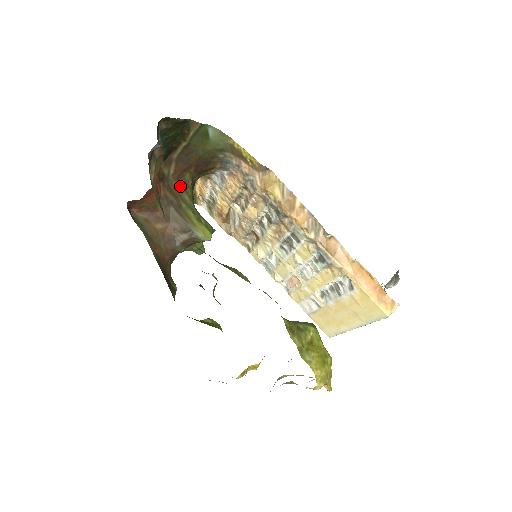
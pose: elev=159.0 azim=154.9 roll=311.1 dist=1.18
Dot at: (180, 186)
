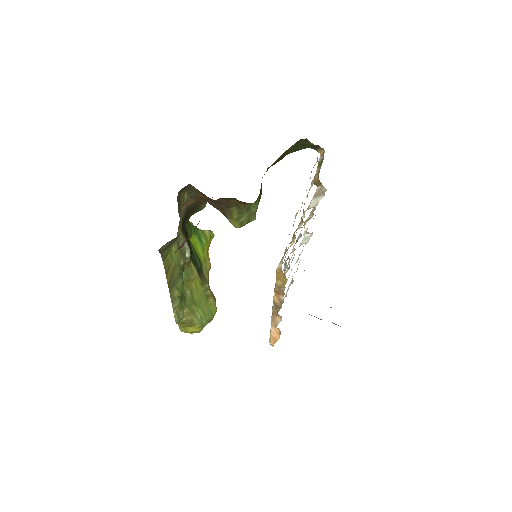
Dot at: (242, 202)
